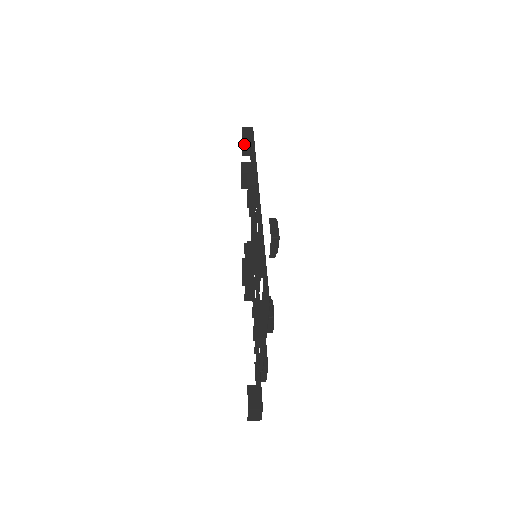
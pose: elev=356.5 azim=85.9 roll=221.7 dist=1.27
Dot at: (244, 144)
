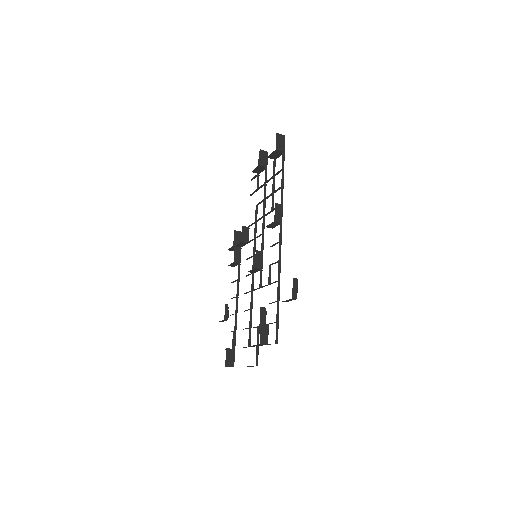
Dot at: (274, 153)
